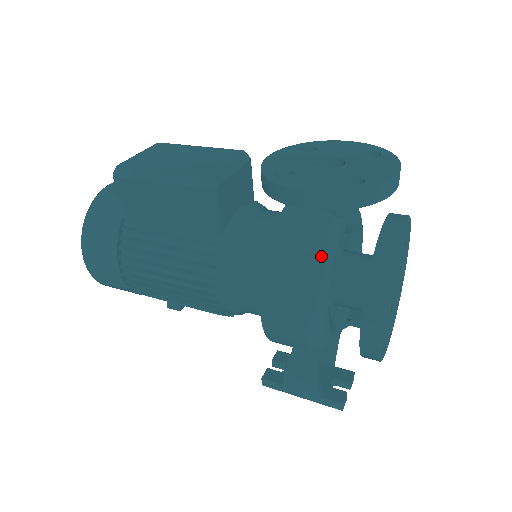
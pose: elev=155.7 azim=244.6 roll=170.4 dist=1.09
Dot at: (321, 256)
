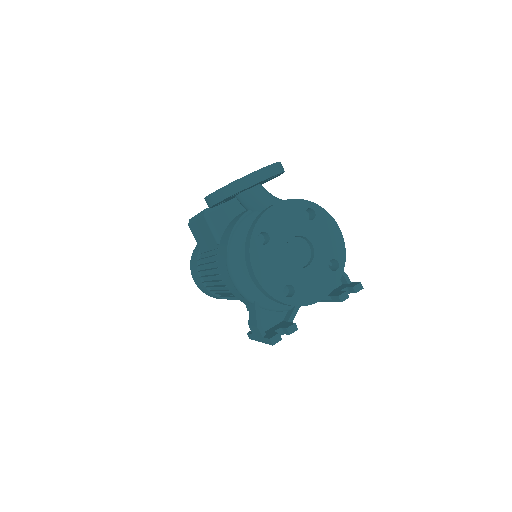
Dot at: (234, 235)
